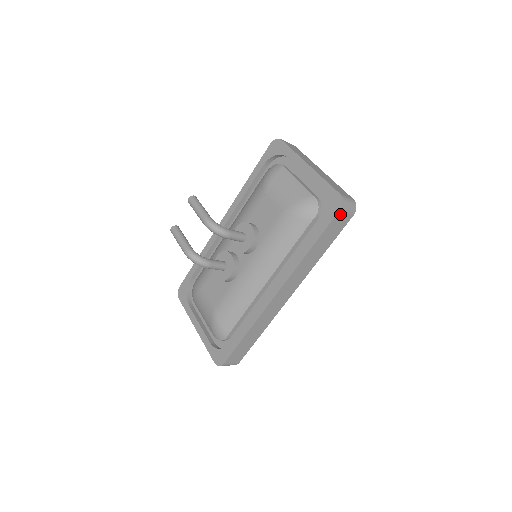
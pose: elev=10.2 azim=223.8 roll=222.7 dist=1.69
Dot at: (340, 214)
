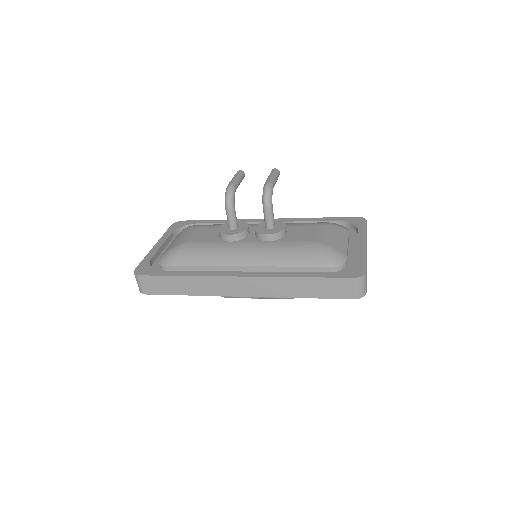
Dot at: (350, 282)
